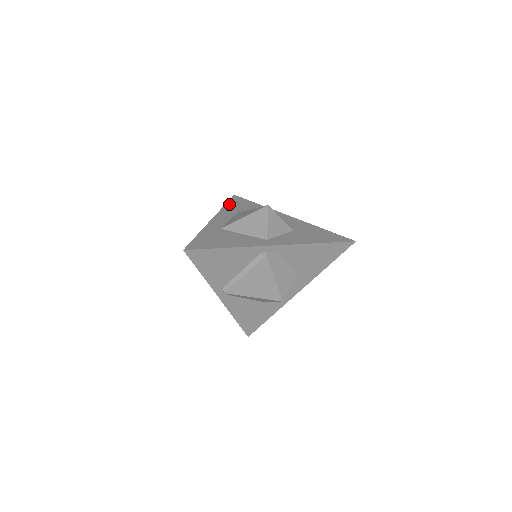
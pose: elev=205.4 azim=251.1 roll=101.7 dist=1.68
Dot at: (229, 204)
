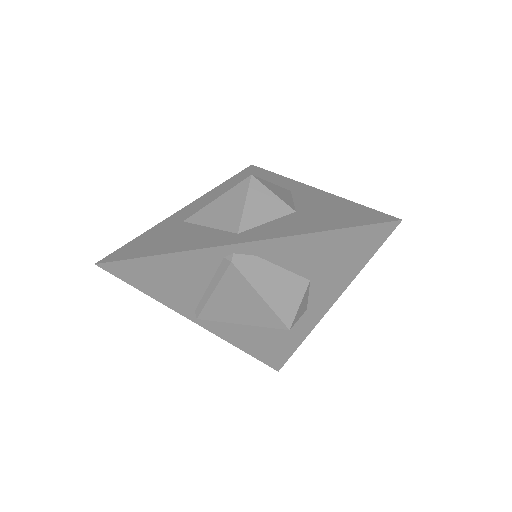
Dot at: (231, 180)
